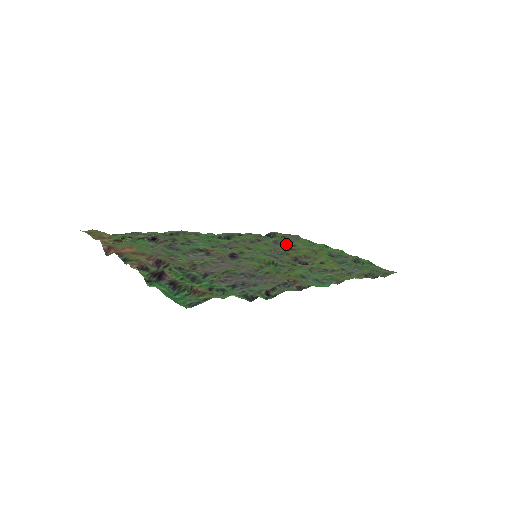
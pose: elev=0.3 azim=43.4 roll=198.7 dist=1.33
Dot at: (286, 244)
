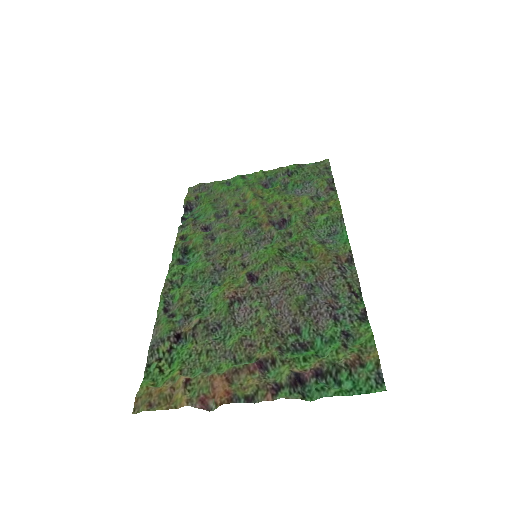
Dot at: (227, 209)
